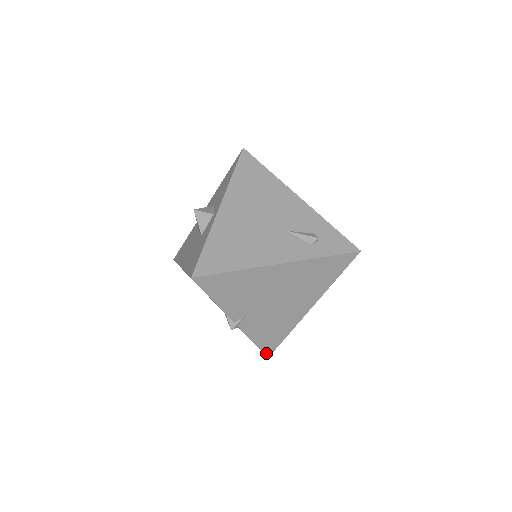
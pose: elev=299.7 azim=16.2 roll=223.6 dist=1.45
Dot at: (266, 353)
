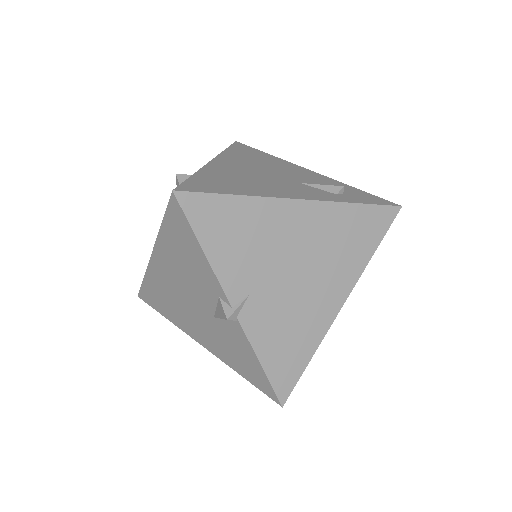
Dot at: (279, 394)
